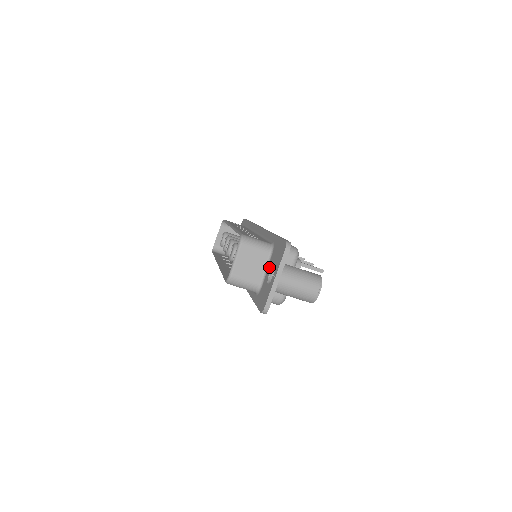
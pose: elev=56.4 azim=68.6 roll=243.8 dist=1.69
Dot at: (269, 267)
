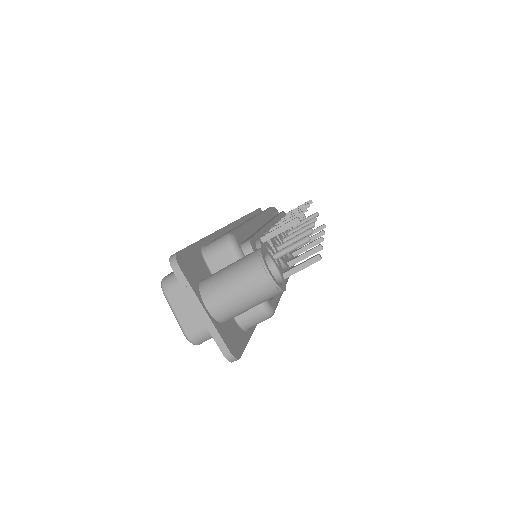
Dot at: occluded
